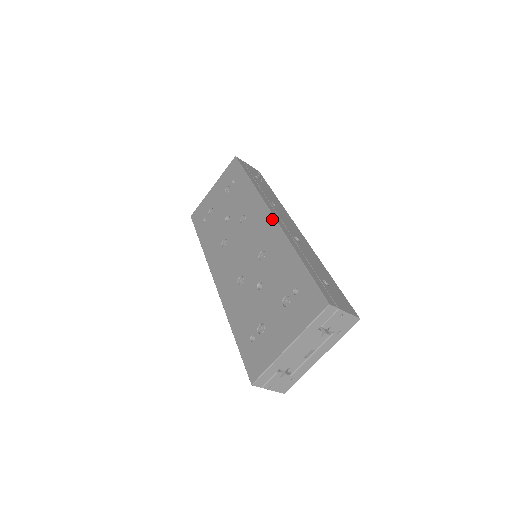
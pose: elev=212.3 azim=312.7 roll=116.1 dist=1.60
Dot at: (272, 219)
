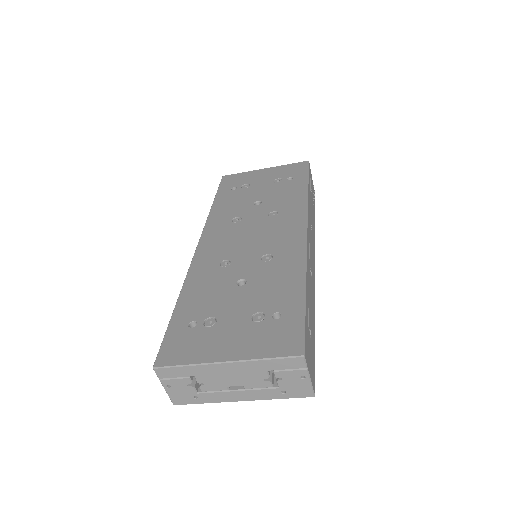
Dot at: (304, 235)
